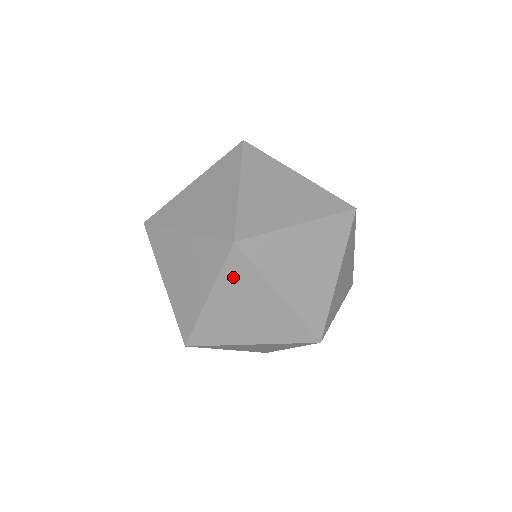
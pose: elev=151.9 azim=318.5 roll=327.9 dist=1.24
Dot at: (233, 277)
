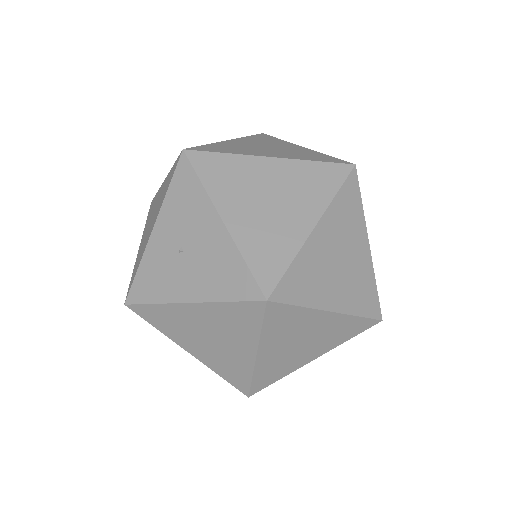
Dot at: (277, 326)
